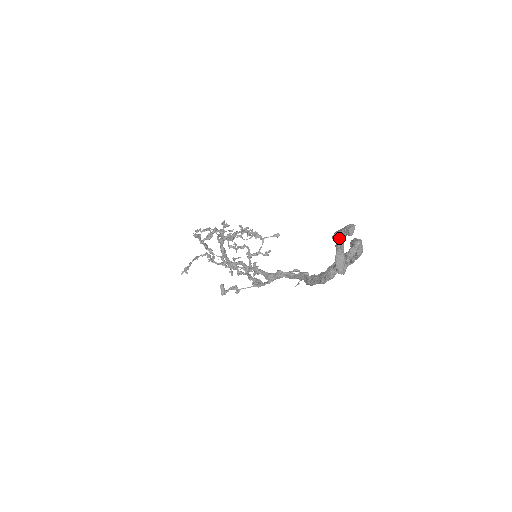
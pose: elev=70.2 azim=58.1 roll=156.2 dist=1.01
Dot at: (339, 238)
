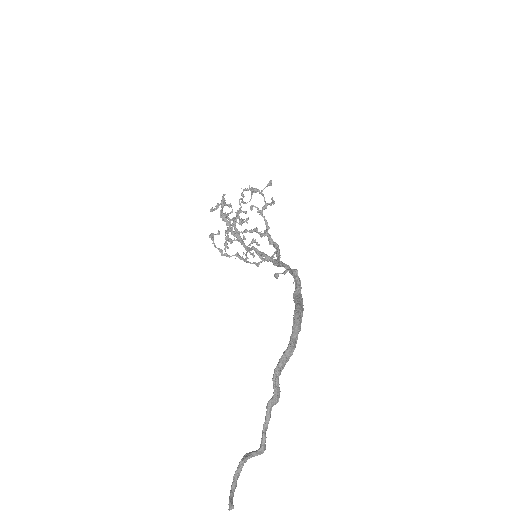
Dot at: (233, 496)
